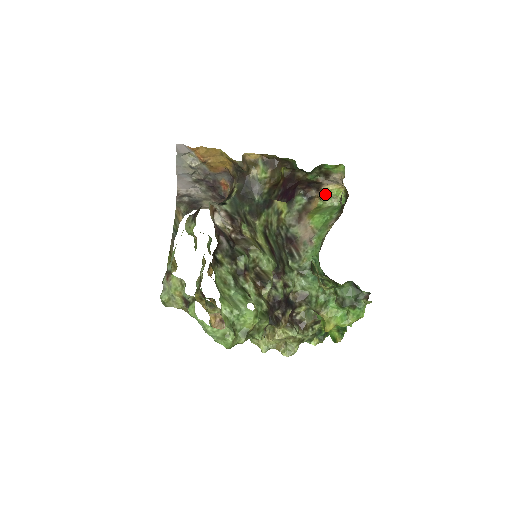
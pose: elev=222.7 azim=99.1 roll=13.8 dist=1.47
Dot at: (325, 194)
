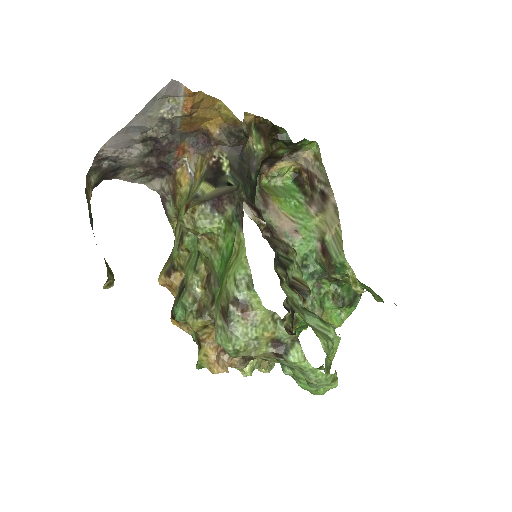
Dot at: (276, 172)
